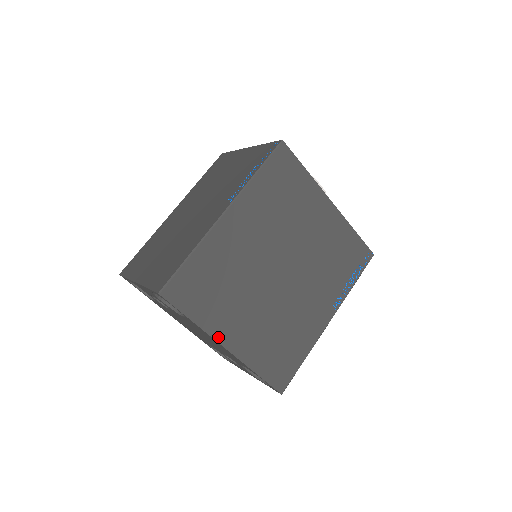
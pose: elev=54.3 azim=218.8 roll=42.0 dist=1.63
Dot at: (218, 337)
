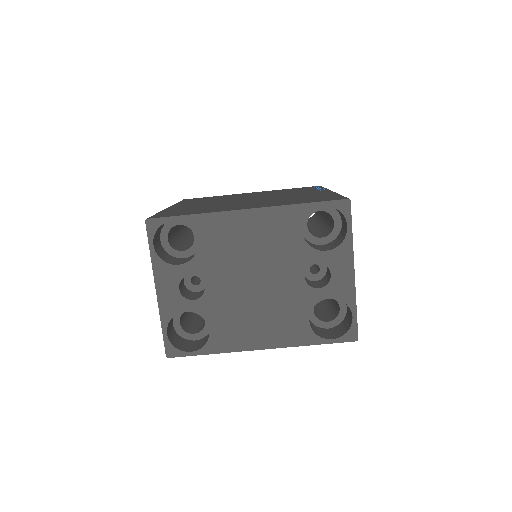
Dot at: (230, 210)
